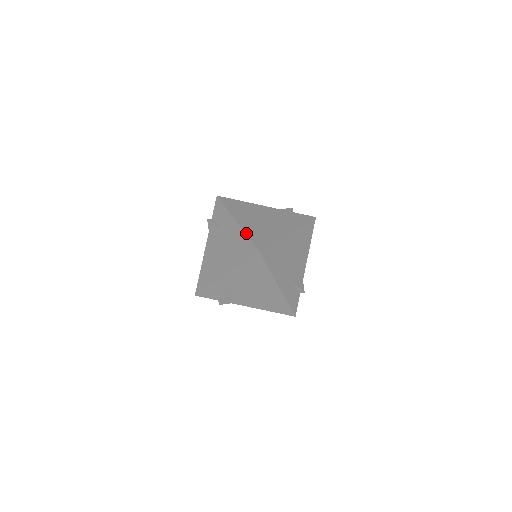
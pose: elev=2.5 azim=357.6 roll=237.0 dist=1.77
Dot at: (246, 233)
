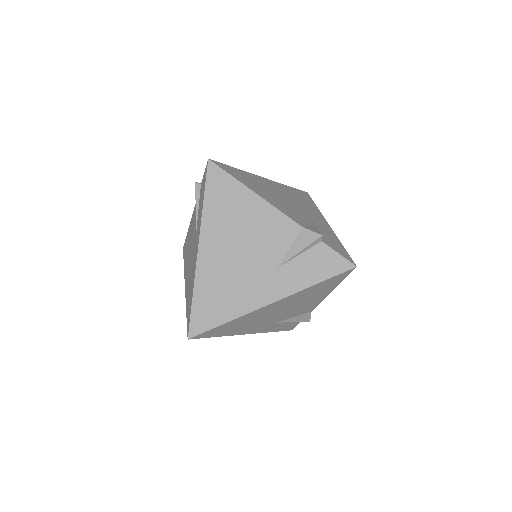
Dot at: (195, 286)
